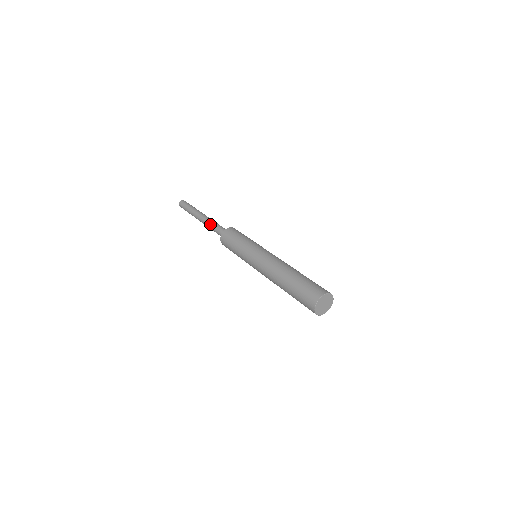
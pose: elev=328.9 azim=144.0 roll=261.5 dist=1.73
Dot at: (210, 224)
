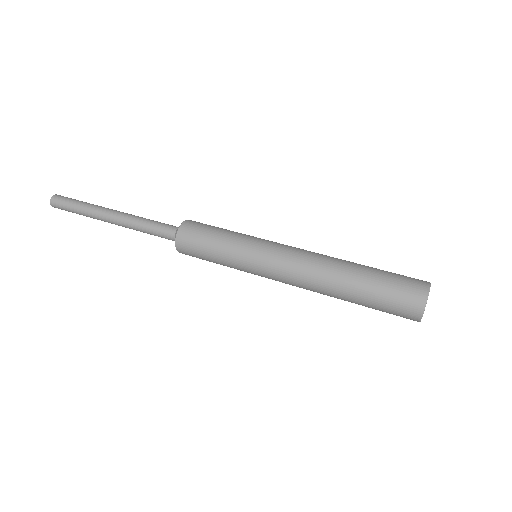
Dot at: (141, 218)
